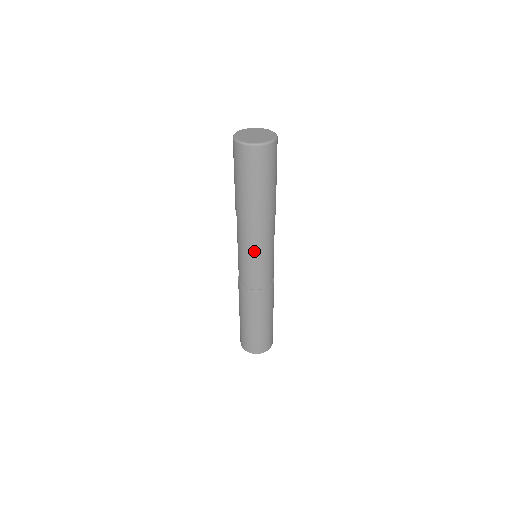
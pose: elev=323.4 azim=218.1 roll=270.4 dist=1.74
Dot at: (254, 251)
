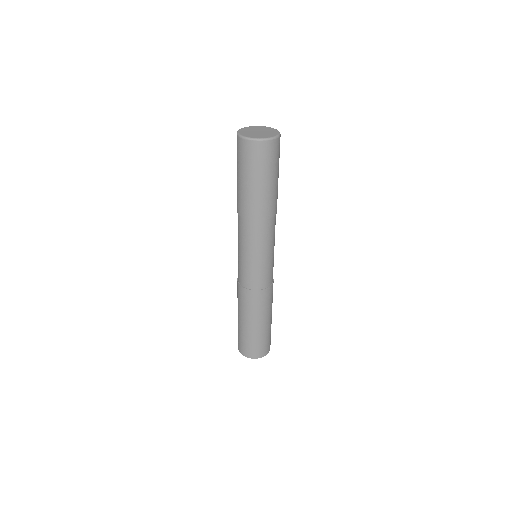
Dot at: (240, 244)
